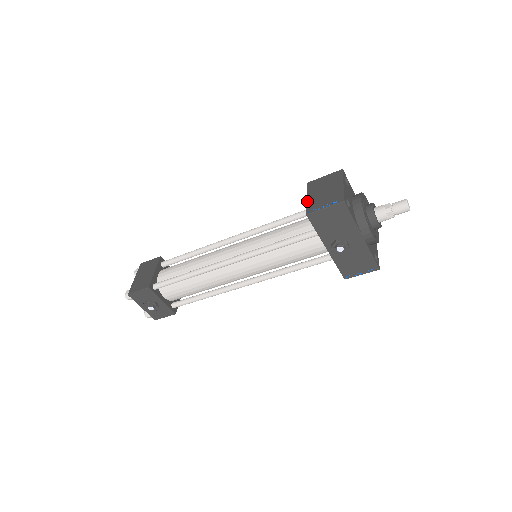
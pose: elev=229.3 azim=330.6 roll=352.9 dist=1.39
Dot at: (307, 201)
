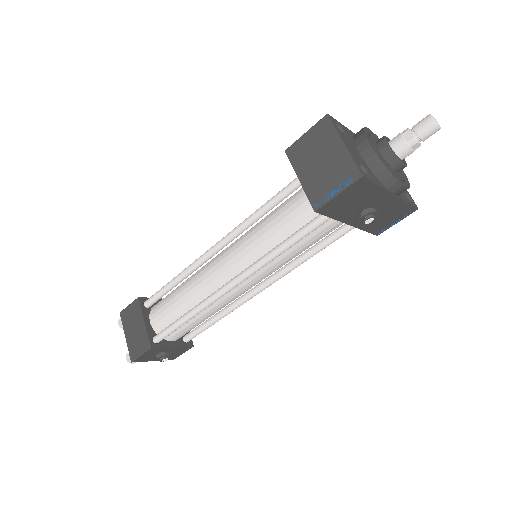
Dot at: (302, 186)
